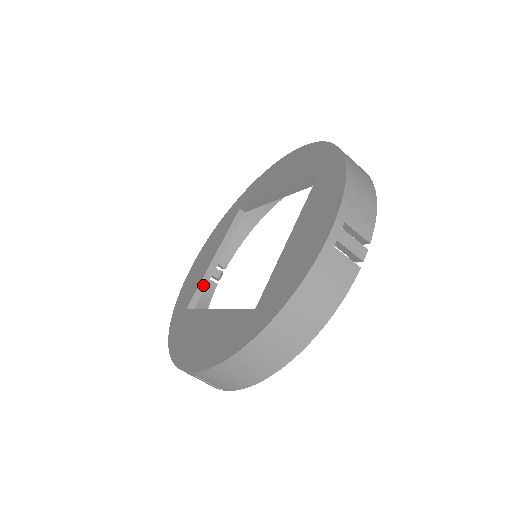
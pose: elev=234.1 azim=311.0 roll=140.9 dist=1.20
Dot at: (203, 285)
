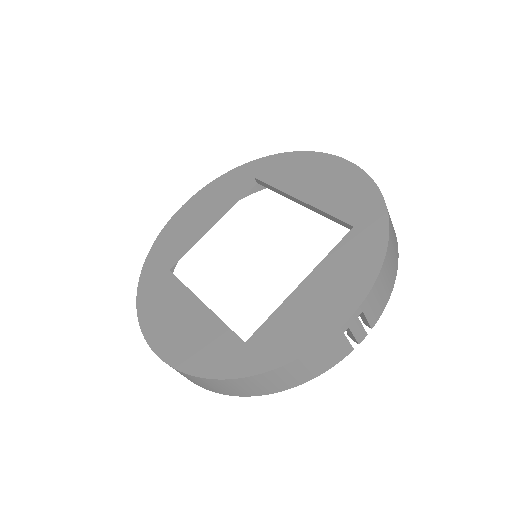
Dot at: (189, 246)
